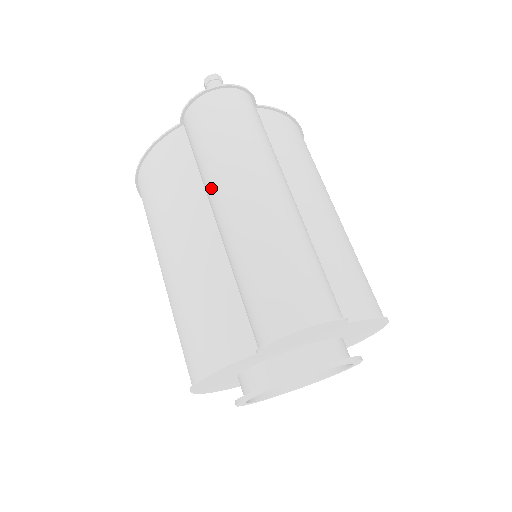
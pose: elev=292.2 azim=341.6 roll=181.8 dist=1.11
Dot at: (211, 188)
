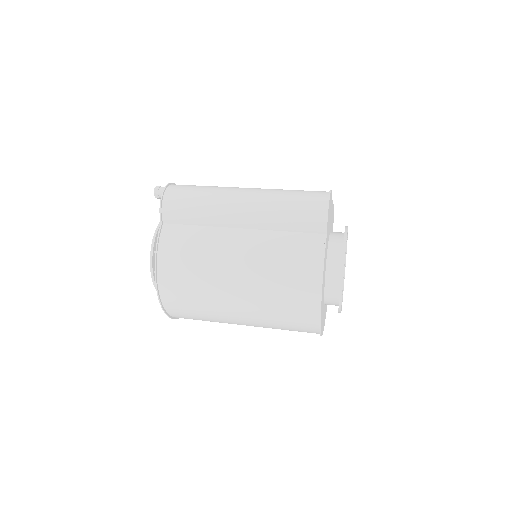
Dot at: (220, 216)
